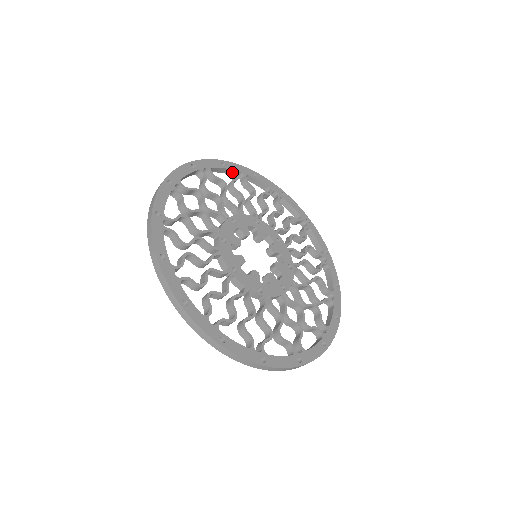
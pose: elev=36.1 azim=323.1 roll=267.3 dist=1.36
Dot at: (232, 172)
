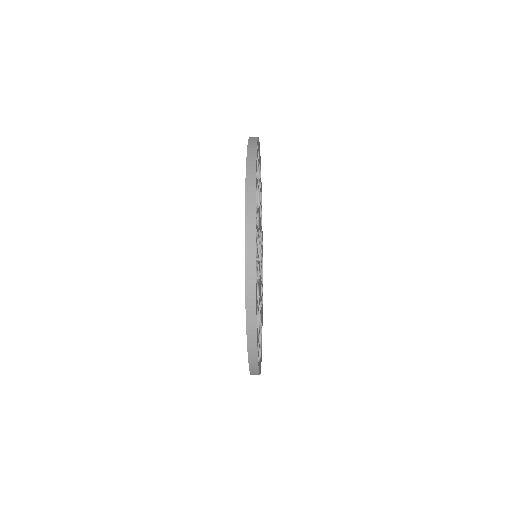
Dot at: occluded
